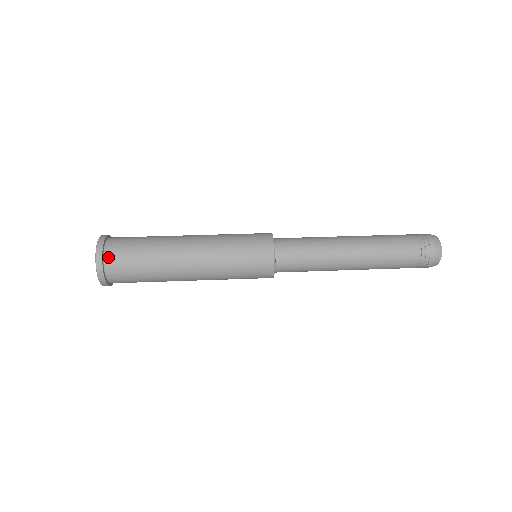
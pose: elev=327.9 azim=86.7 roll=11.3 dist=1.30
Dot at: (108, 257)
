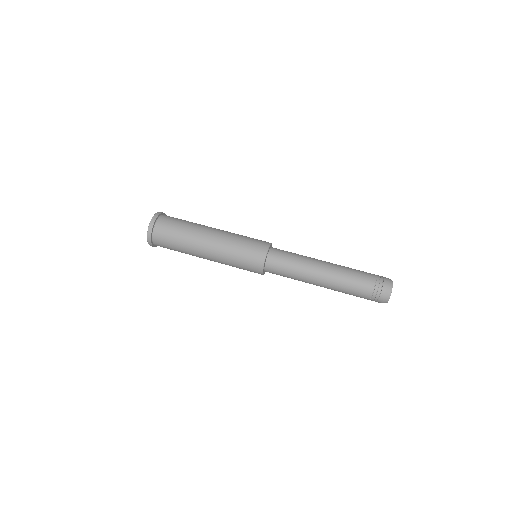
Dot at: (155, 239)
